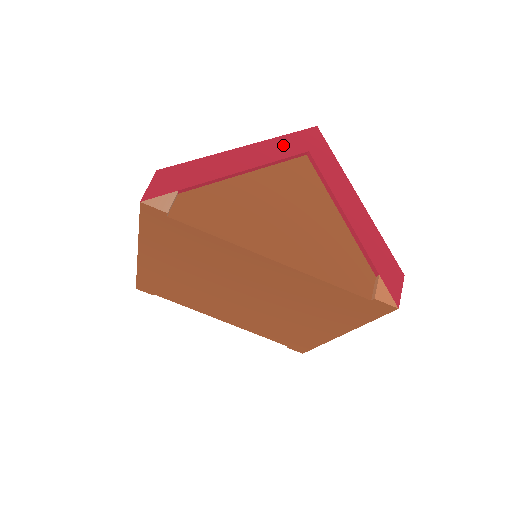
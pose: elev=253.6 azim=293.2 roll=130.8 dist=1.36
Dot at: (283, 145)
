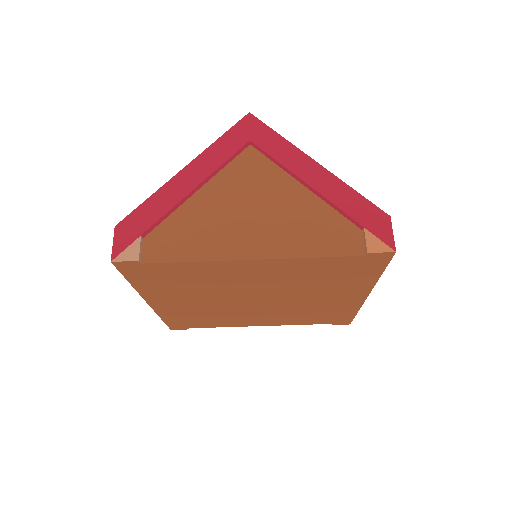
Dot at: (223, 147)
